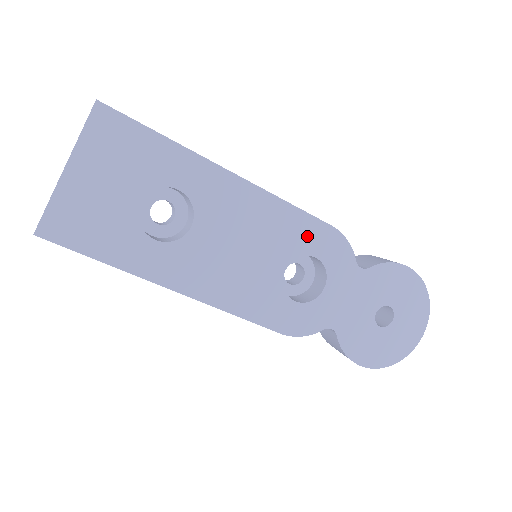
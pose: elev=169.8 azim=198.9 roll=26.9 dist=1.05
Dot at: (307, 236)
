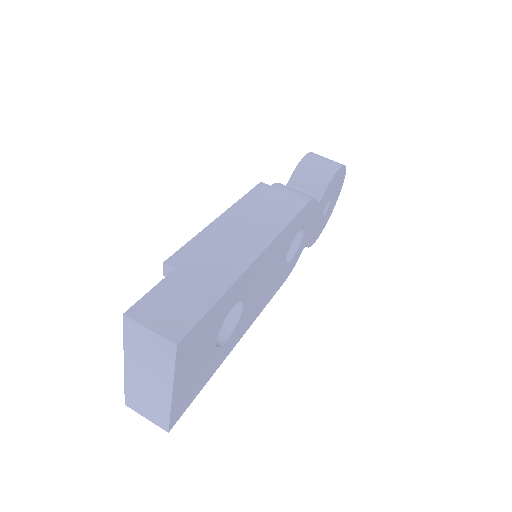
Dot at: (296, 226)
